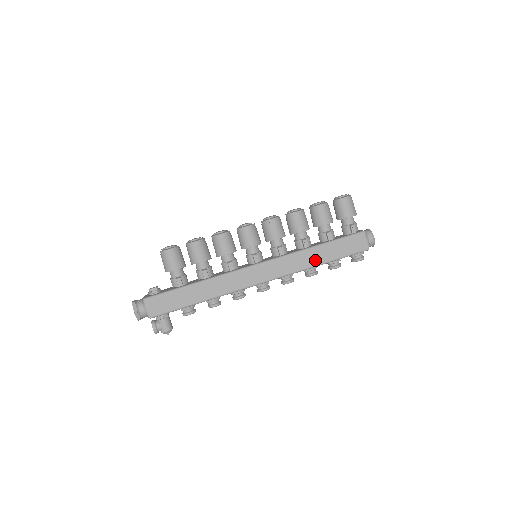
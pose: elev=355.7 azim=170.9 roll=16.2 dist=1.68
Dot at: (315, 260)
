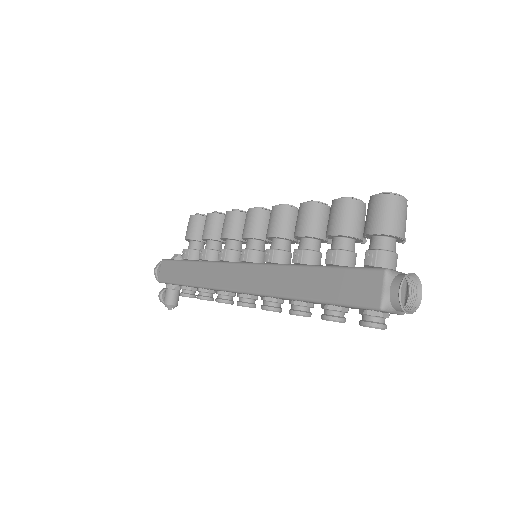
Dot at: (297, 288)
